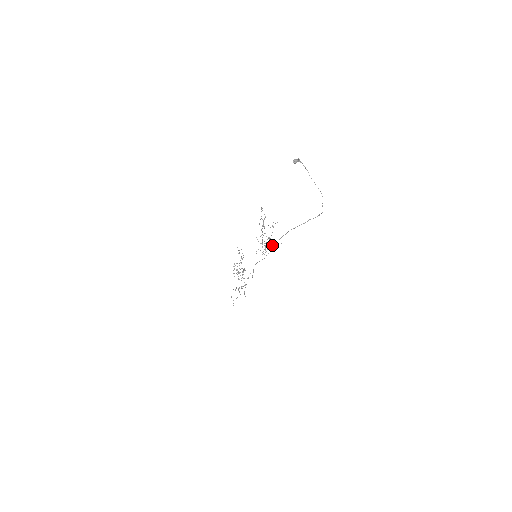
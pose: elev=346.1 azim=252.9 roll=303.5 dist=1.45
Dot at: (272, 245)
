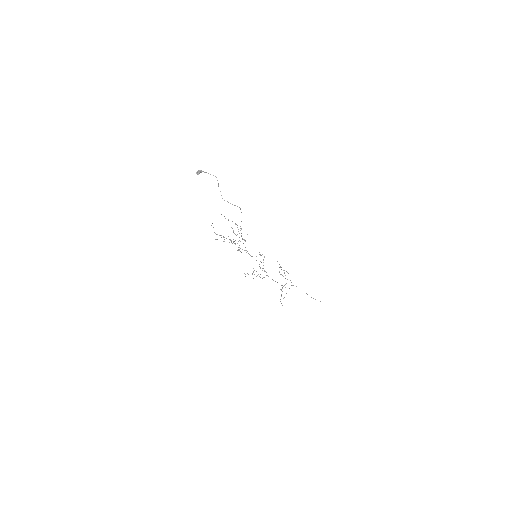
Dot at: occluded
